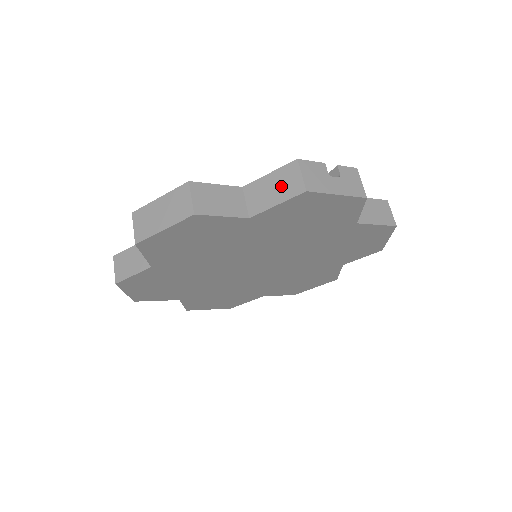
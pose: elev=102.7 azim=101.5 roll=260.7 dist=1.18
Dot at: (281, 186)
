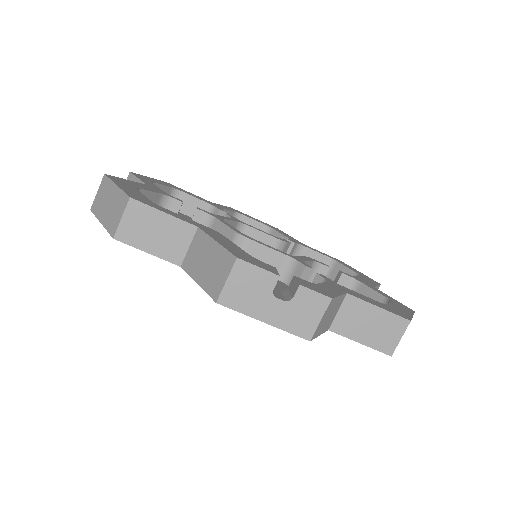
Dot at: (211, 269)
